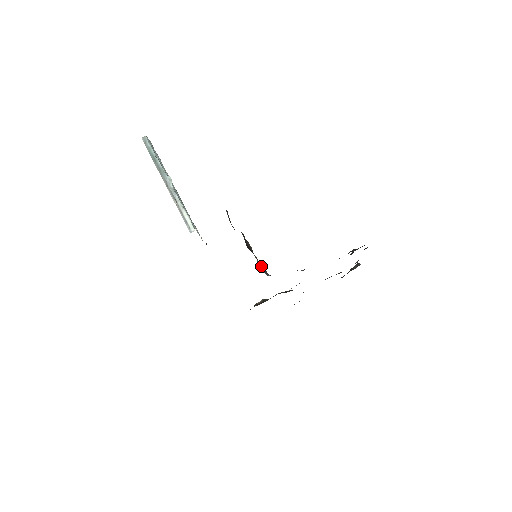
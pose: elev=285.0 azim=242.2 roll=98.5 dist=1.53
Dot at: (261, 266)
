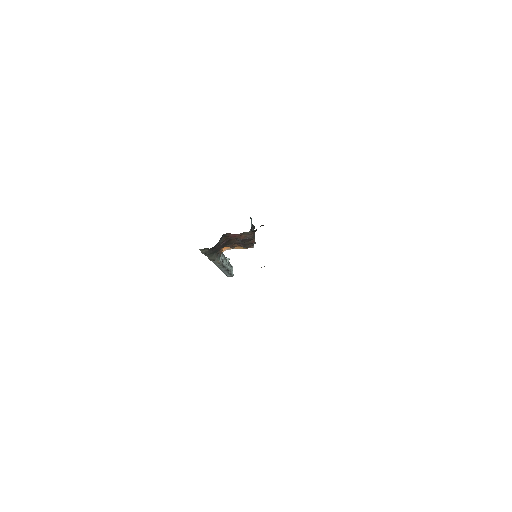
Dot at: occluded
